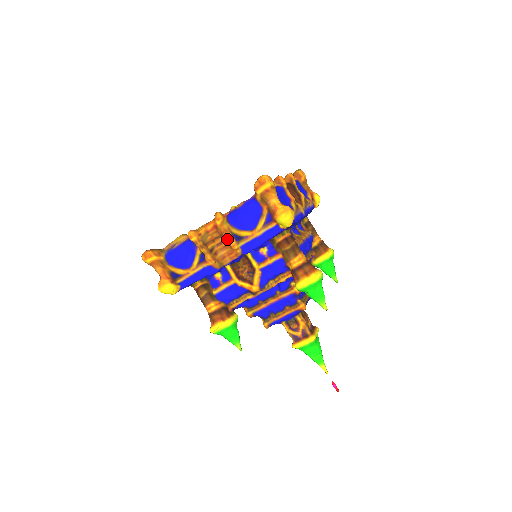
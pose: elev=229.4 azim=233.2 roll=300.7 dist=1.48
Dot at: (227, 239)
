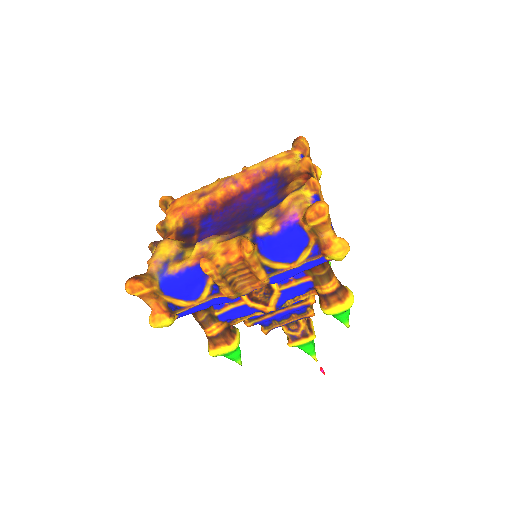
Dot at: (256, 272)
